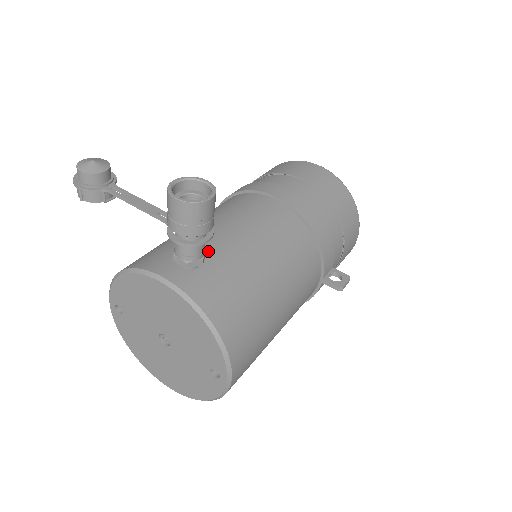
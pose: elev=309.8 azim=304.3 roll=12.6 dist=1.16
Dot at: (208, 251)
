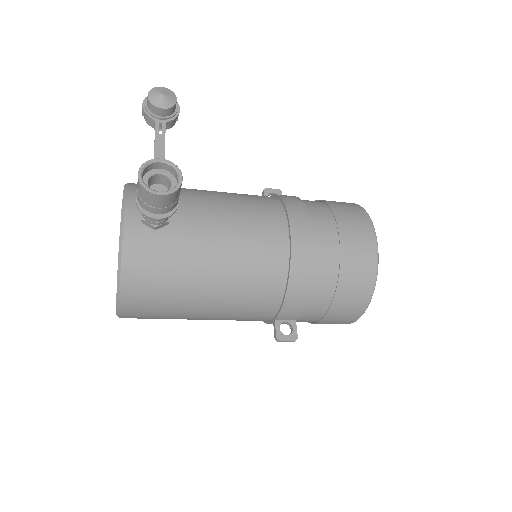
Dot at: (178, 224)
